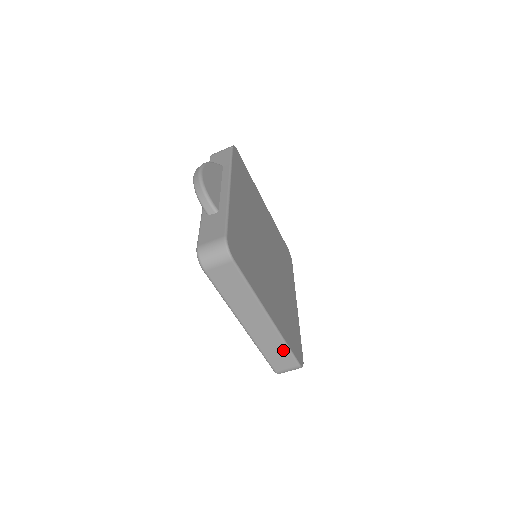
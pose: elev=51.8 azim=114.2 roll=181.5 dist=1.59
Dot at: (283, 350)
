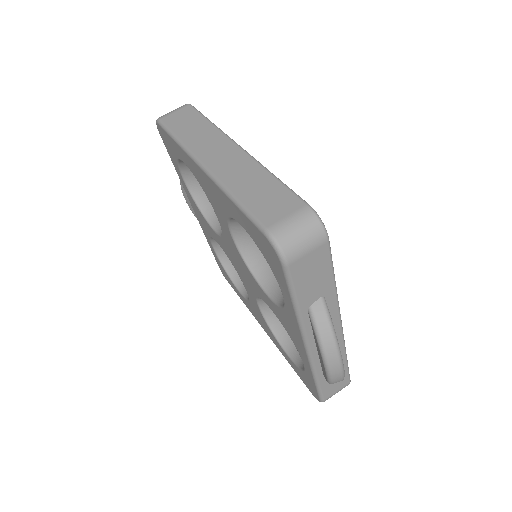
Dot at: (269, 184)
